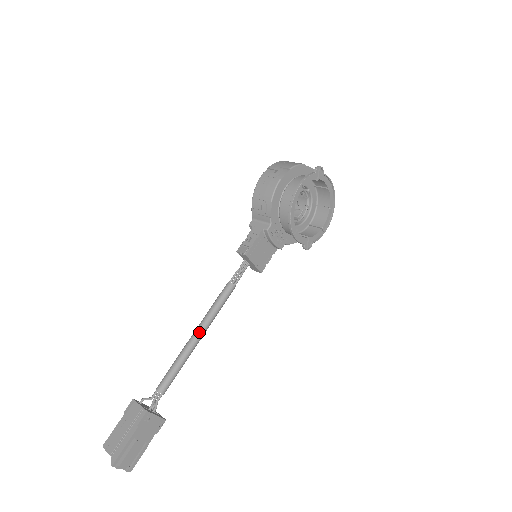
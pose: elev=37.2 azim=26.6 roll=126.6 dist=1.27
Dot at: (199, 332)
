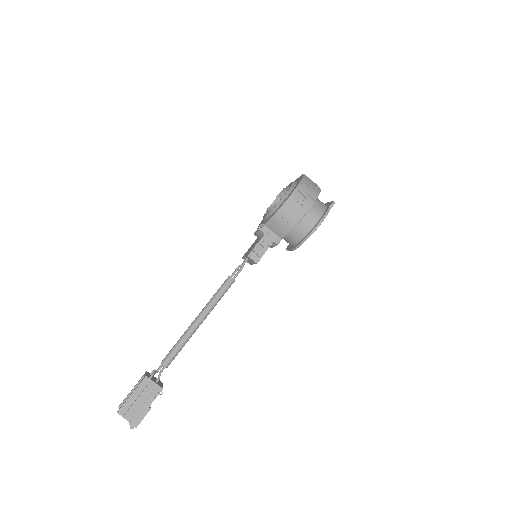
Dot at: (203, 320)
